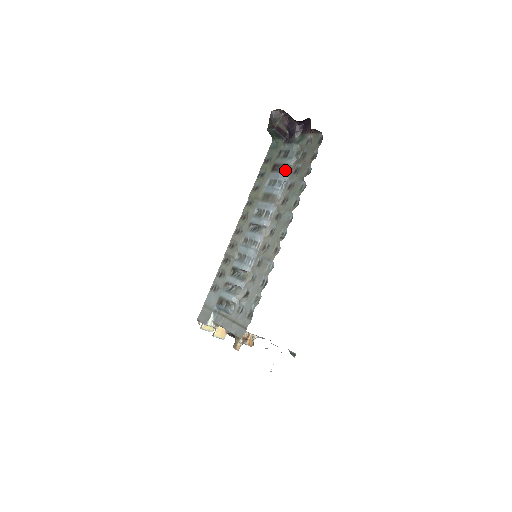
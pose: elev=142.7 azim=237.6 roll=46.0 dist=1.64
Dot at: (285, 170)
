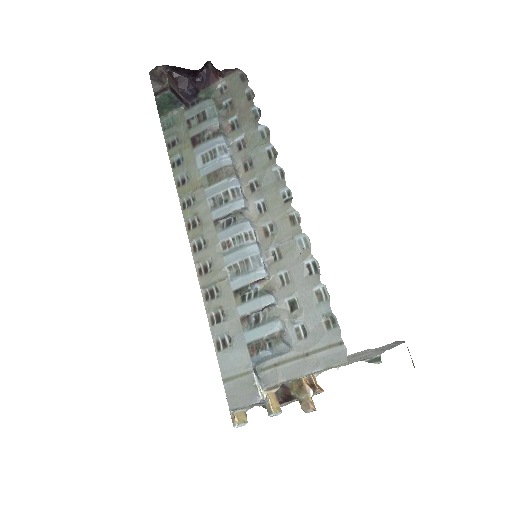
Dot at: (217, 133)
